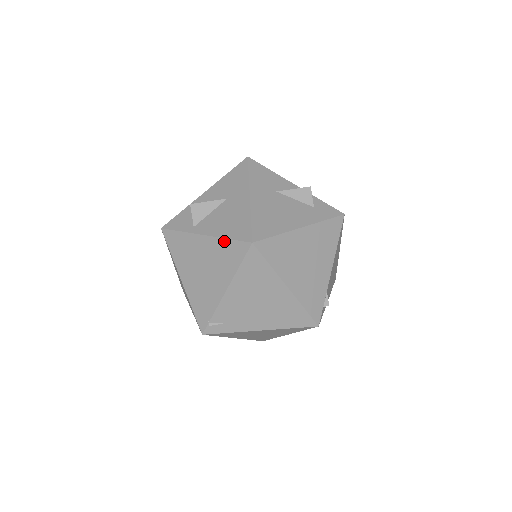
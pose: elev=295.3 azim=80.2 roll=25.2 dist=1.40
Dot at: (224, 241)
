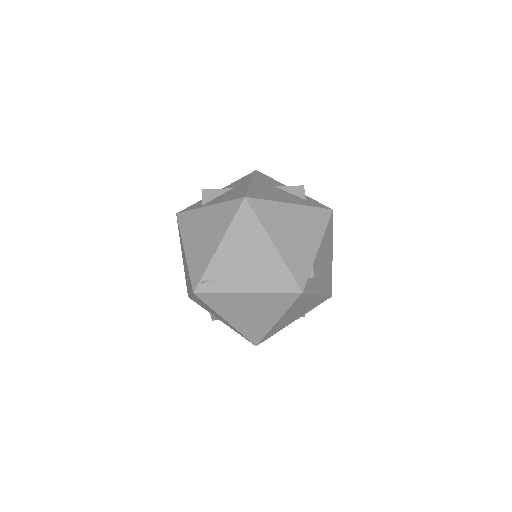
Dot at: (223, 204)
